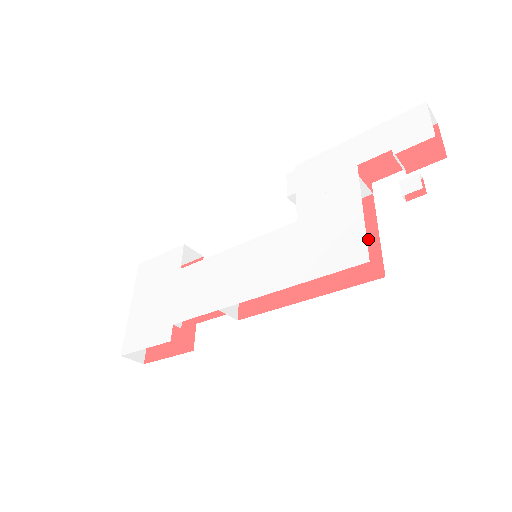
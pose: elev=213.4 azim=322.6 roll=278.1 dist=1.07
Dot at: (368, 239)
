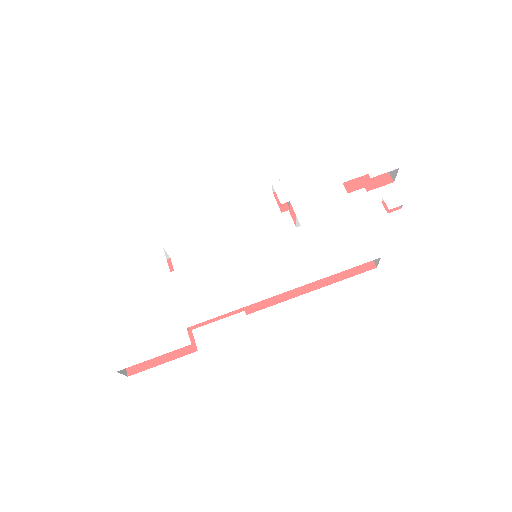
Dot at: occluded
